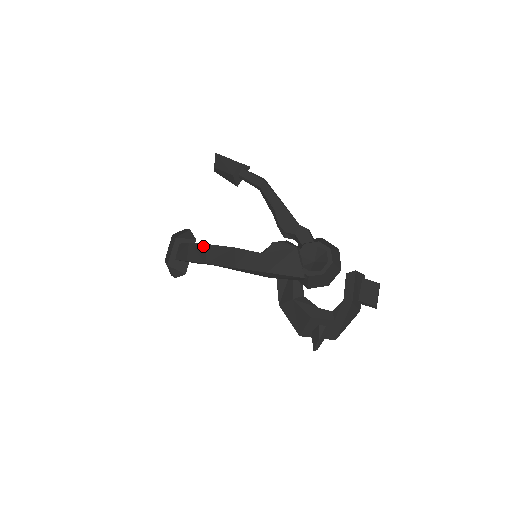
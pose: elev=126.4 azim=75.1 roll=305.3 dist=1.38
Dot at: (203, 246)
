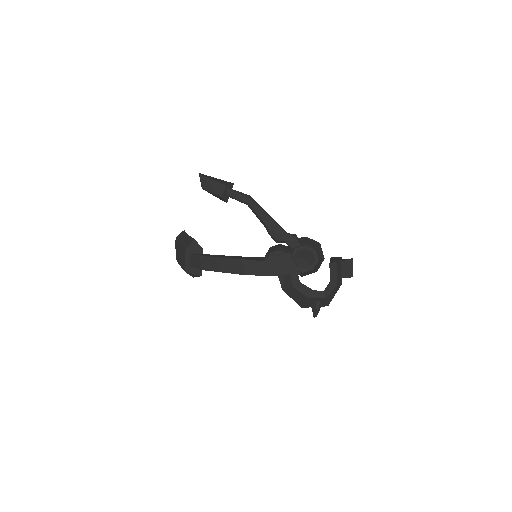
Dot at: (213, 259)
